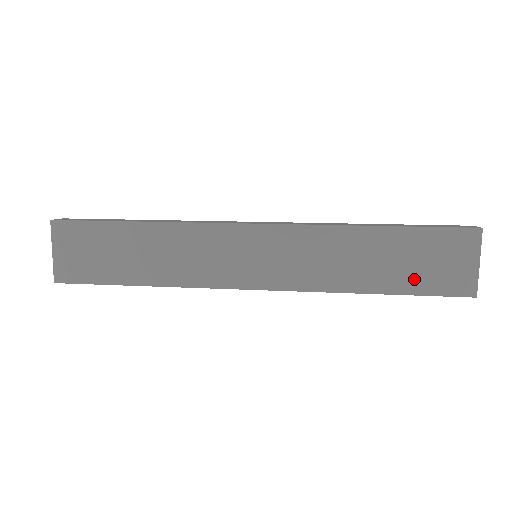
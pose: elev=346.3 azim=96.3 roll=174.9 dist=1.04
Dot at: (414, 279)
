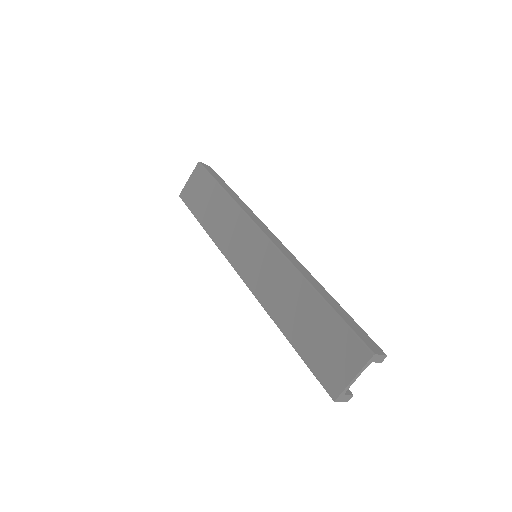
Dot at: (310, 348)
